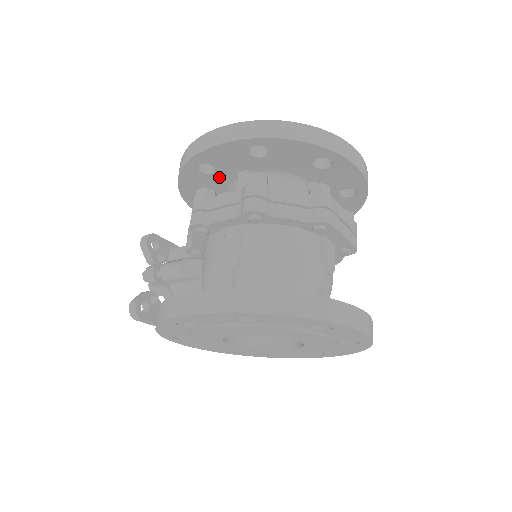
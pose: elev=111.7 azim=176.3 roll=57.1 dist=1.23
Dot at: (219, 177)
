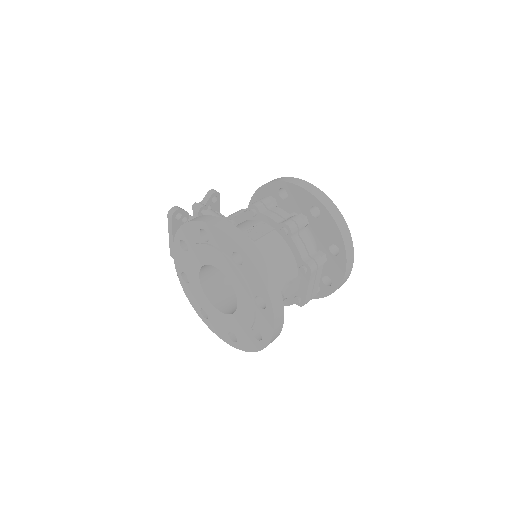
Dot at: (283, 205)
